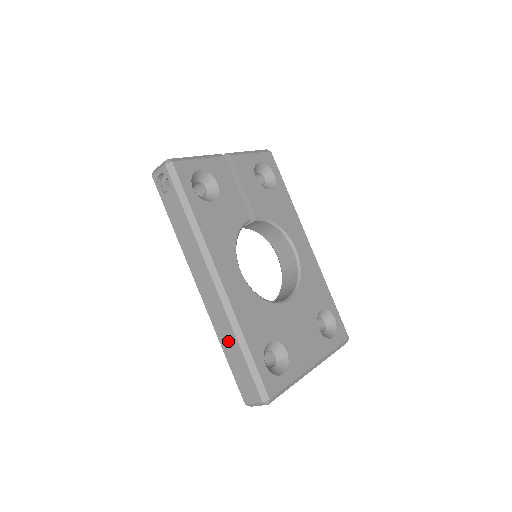
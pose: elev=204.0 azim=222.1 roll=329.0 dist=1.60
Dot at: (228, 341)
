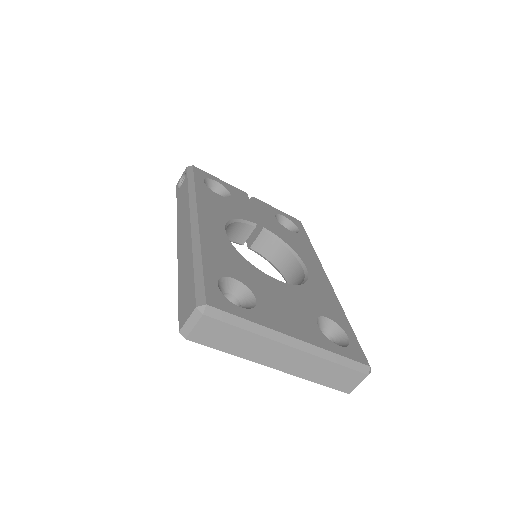
Dot at: (185, 266)
